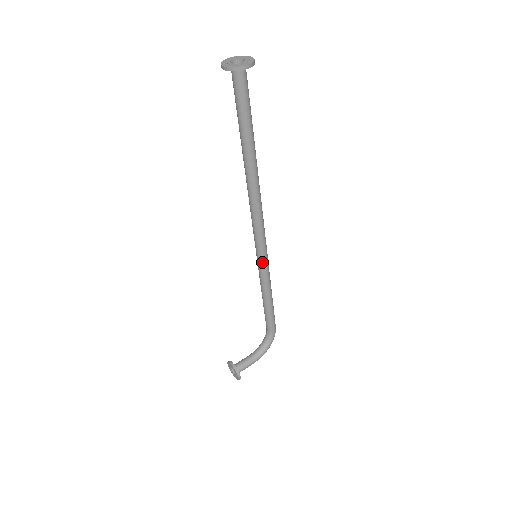
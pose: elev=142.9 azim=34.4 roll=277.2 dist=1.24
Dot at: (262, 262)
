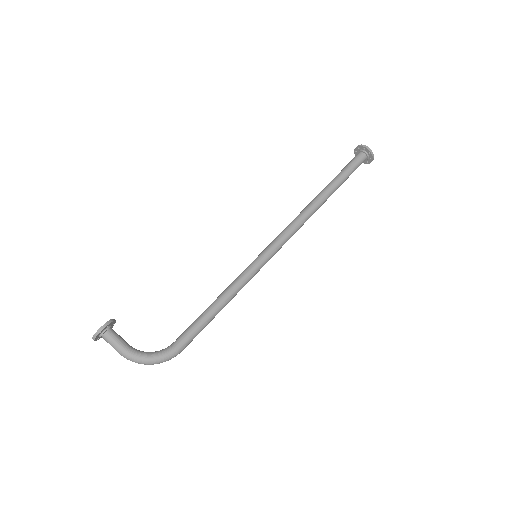
Dot at: (255, 262)
